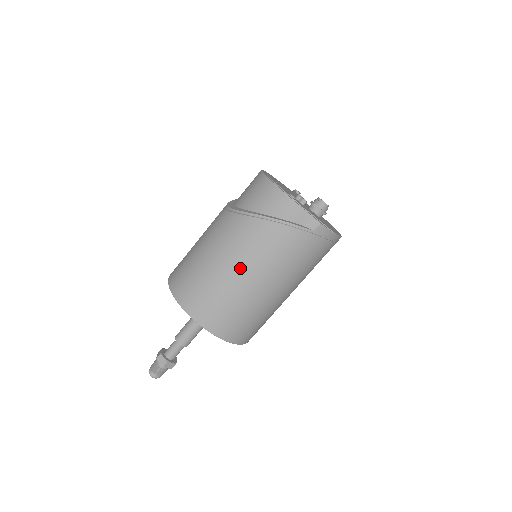
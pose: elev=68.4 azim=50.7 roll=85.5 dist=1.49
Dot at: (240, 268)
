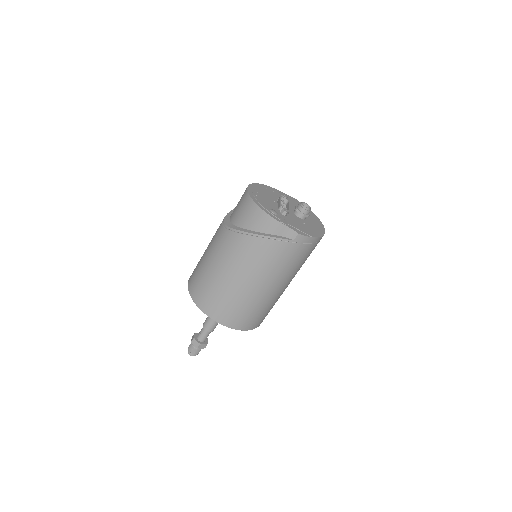
Dot at: (238, 276)
